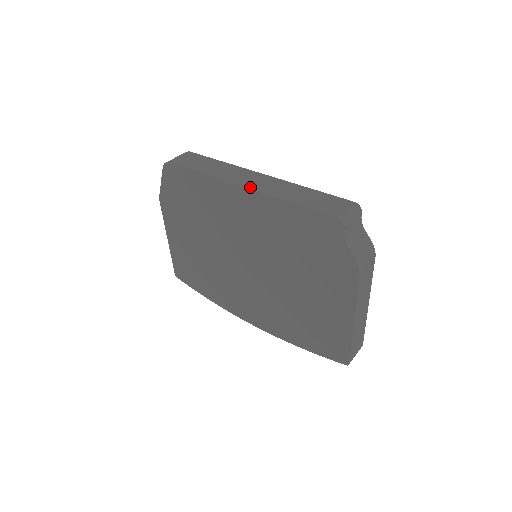
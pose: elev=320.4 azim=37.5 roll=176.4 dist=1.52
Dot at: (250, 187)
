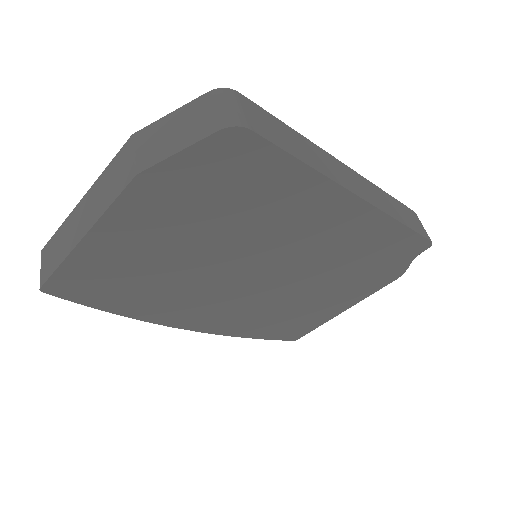
Dot at: (367, 199)
